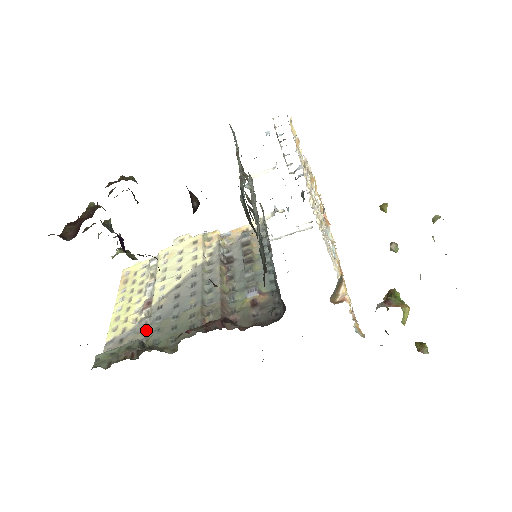
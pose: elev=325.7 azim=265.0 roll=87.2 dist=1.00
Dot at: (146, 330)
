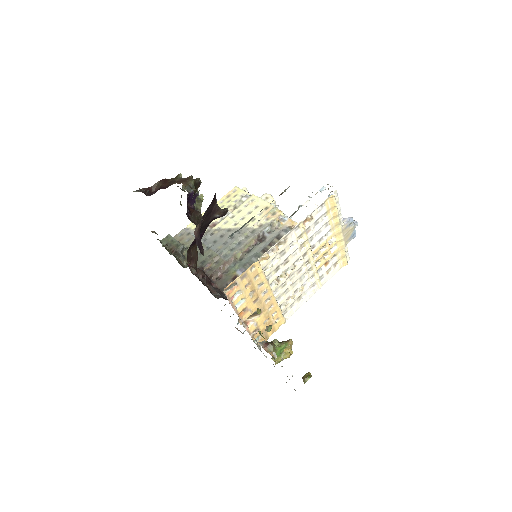
Dot at: occluded
